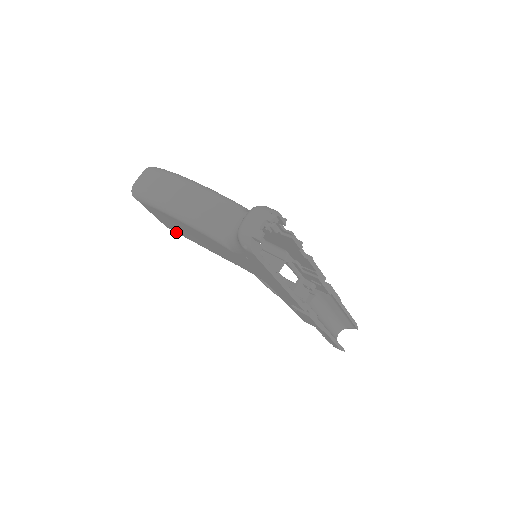
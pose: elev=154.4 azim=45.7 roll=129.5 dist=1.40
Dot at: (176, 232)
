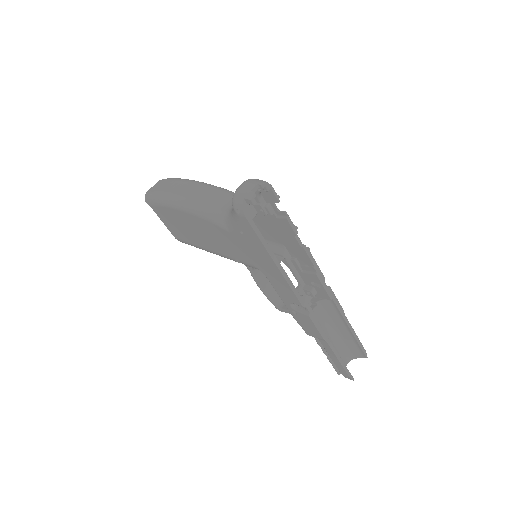
Dot at: (183, 240)
